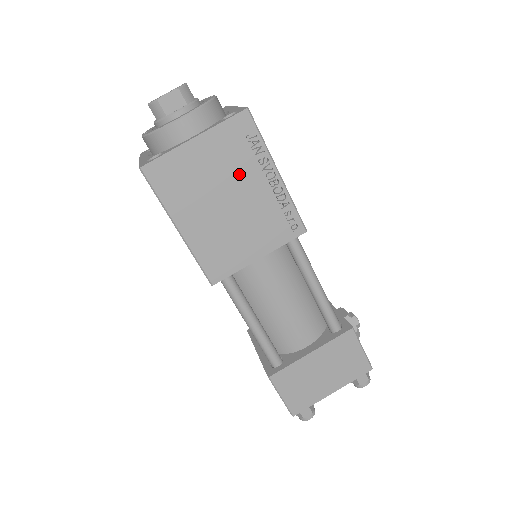
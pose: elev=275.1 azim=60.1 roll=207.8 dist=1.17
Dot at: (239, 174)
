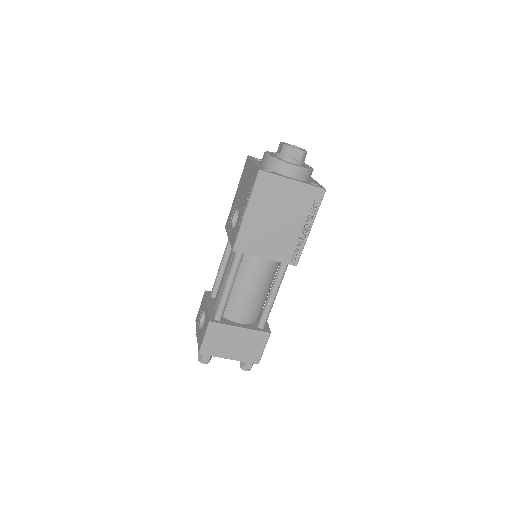
Dot at: (295, 213)
